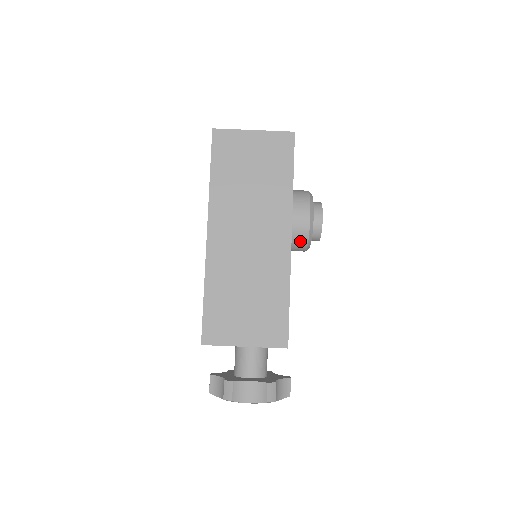
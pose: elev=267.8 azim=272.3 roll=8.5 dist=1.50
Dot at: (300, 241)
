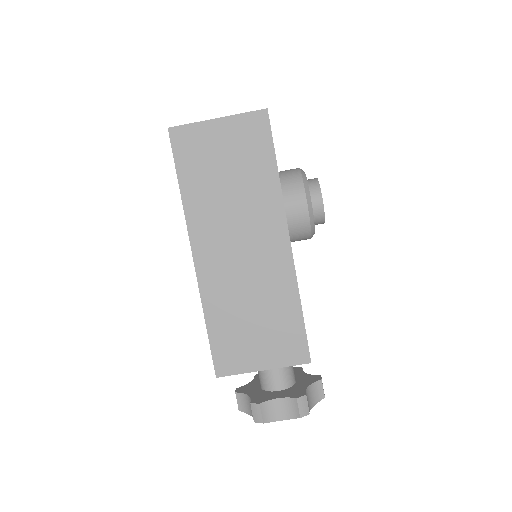
Dot at: (302, 233)
